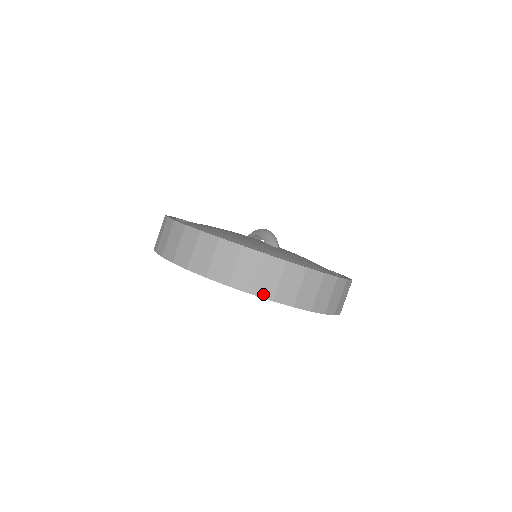
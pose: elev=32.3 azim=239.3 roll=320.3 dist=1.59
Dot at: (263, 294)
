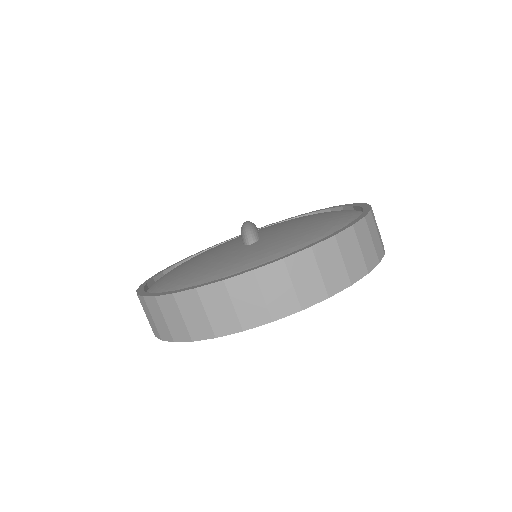
Dot at: (228, 330)
